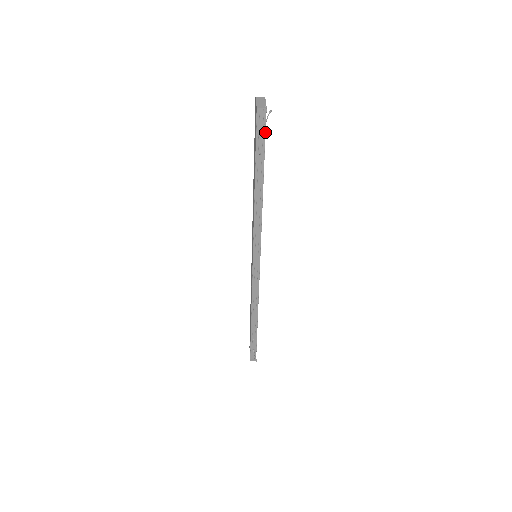
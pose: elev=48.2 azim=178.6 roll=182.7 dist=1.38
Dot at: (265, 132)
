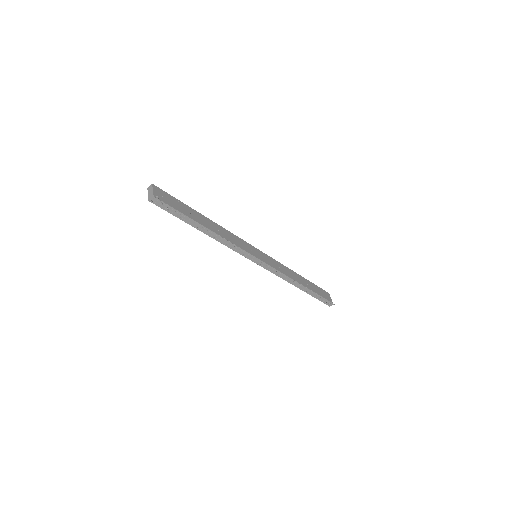
Dot at: (170, 206)
